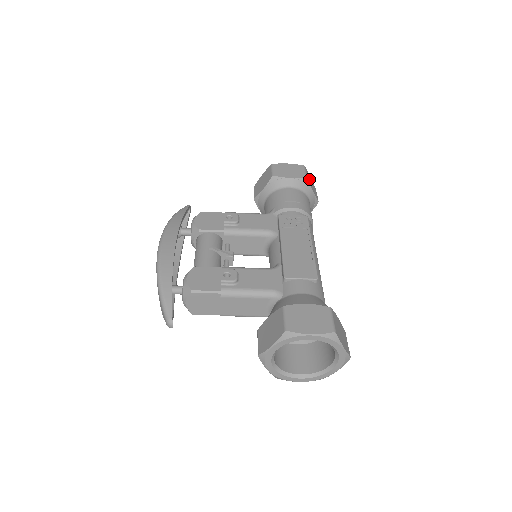
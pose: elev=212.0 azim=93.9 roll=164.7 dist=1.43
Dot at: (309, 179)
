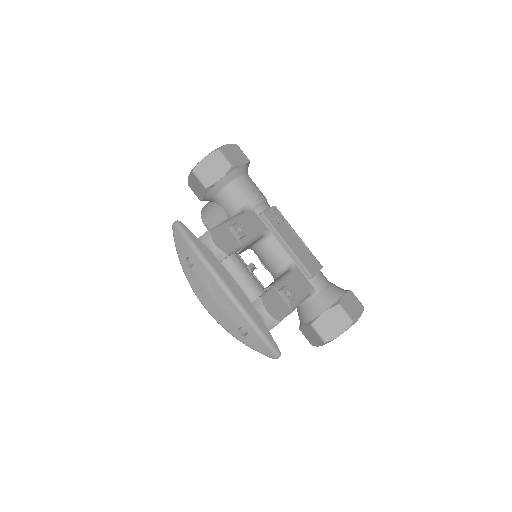
Dot at: occluded
